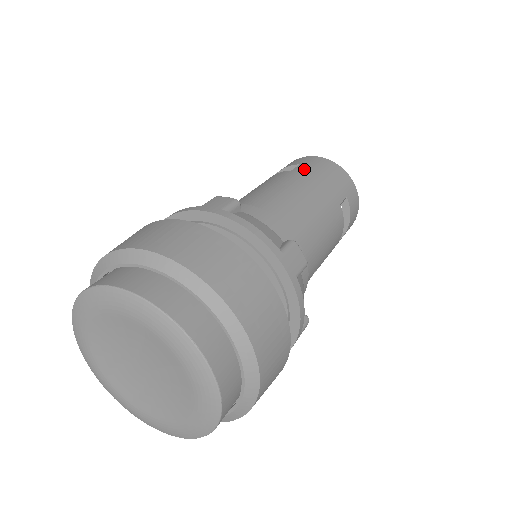
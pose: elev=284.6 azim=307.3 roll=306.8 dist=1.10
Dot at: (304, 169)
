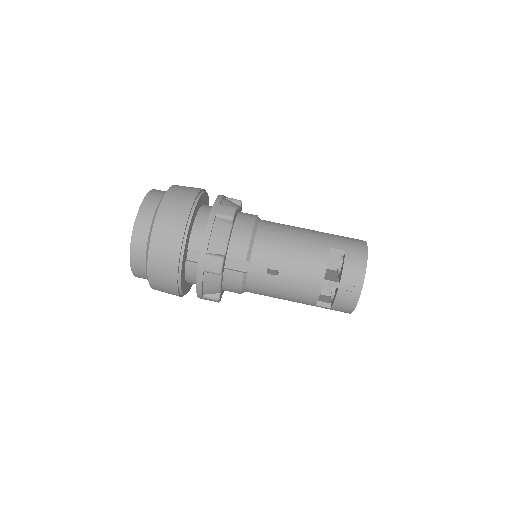
Dot at: occluded
